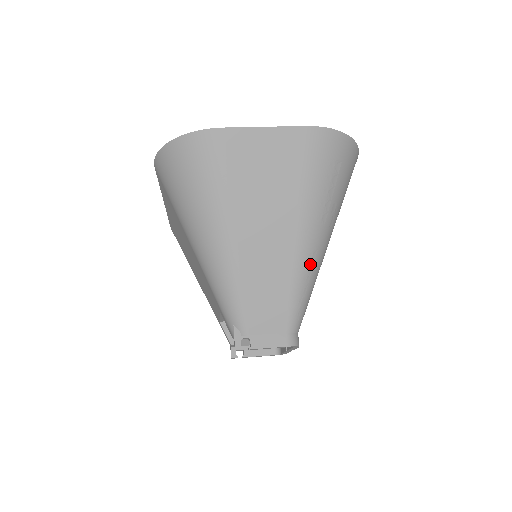
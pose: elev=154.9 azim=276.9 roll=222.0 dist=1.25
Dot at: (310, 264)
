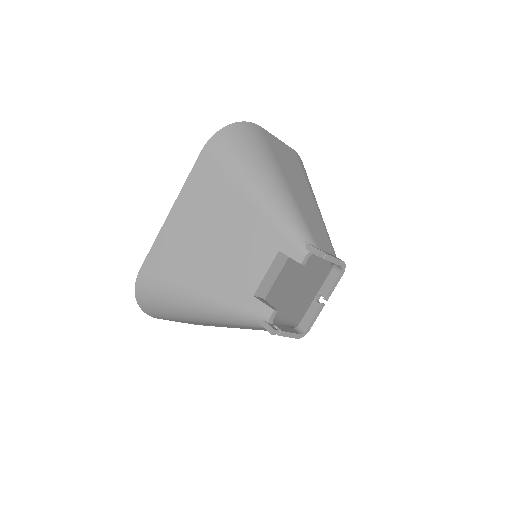
Dot at: occluded
